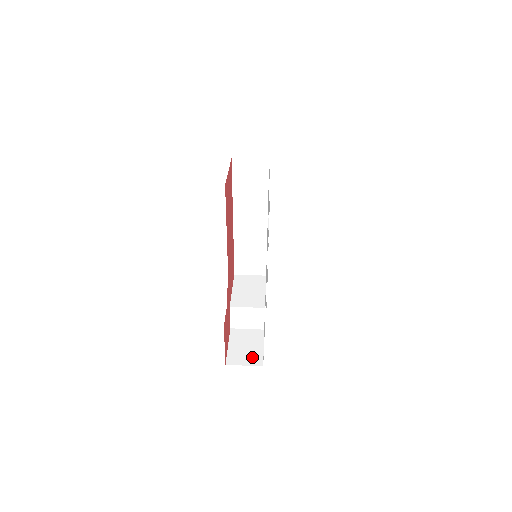
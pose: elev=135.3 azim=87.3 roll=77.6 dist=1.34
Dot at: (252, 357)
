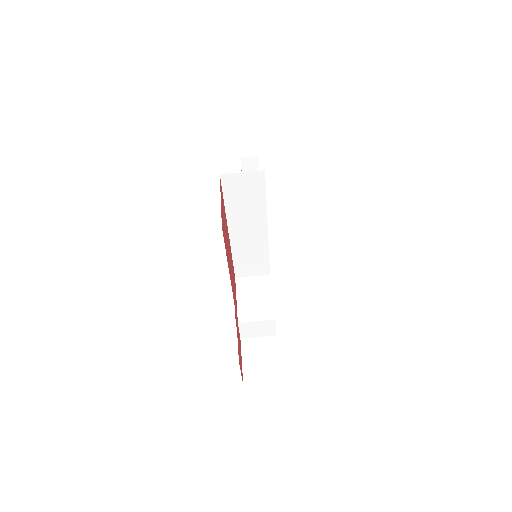
Dot at: (269, 372)
